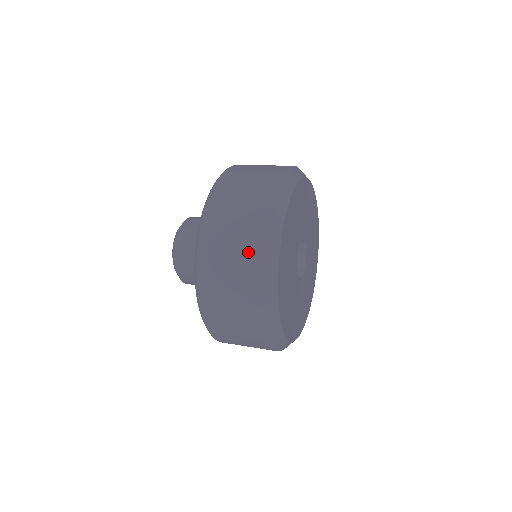
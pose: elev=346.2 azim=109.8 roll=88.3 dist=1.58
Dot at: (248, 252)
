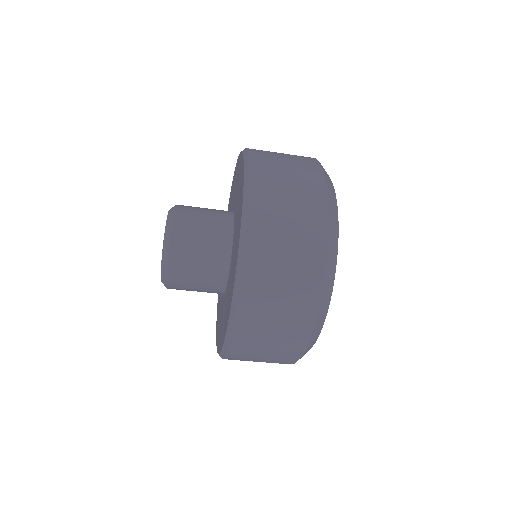
Dot at: (312, 202)
